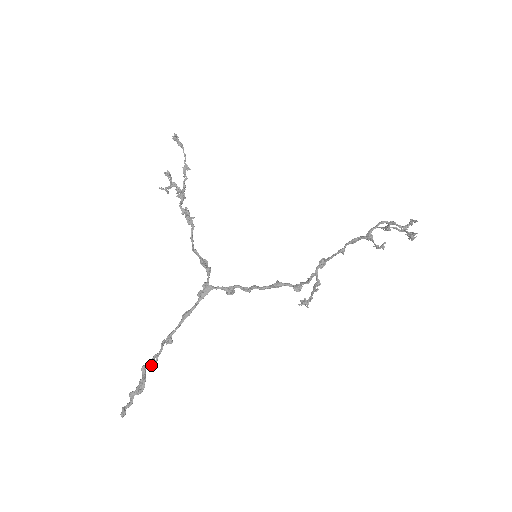
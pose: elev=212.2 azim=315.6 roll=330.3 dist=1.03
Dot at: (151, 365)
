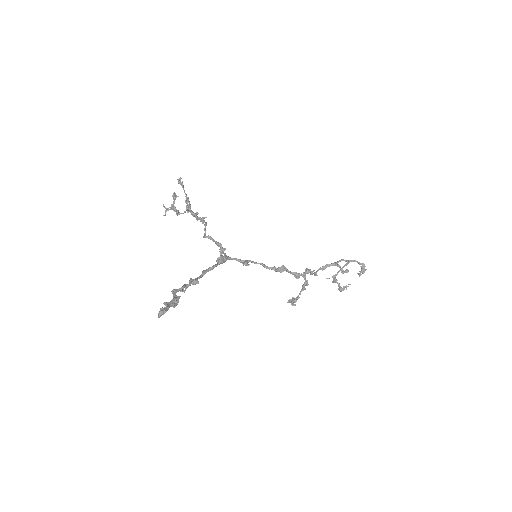
Dot at: (182, 290)
